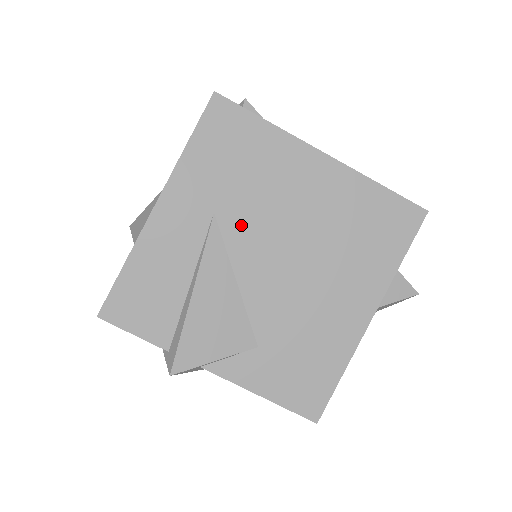
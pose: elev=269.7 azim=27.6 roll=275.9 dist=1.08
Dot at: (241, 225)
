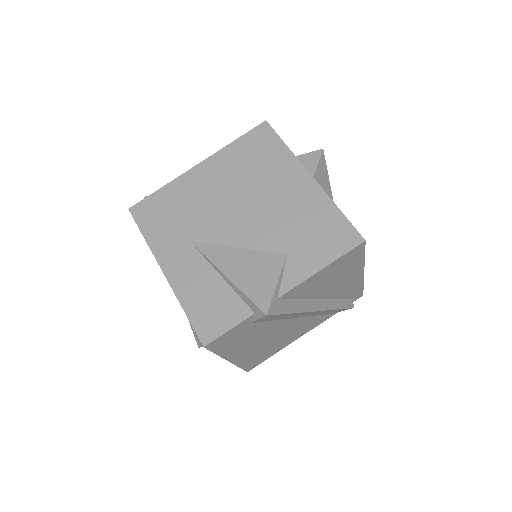
Dot at: (206, 229)
